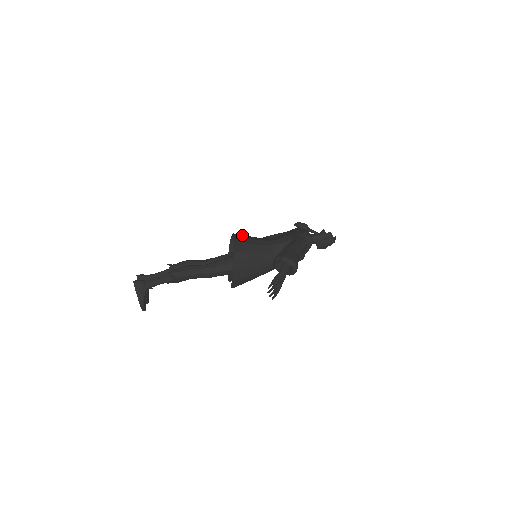
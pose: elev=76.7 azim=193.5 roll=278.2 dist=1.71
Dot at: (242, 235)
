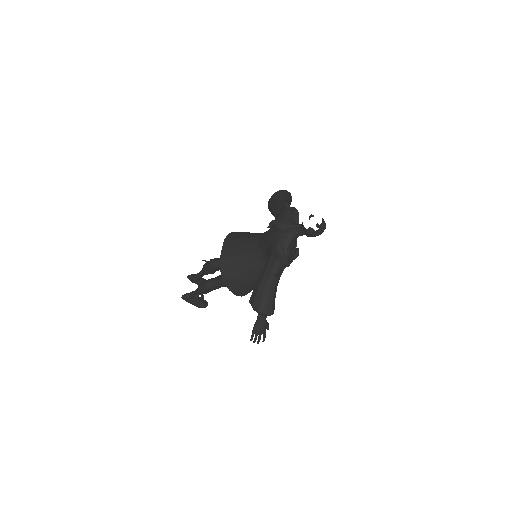
Dot at: (230, 245)
